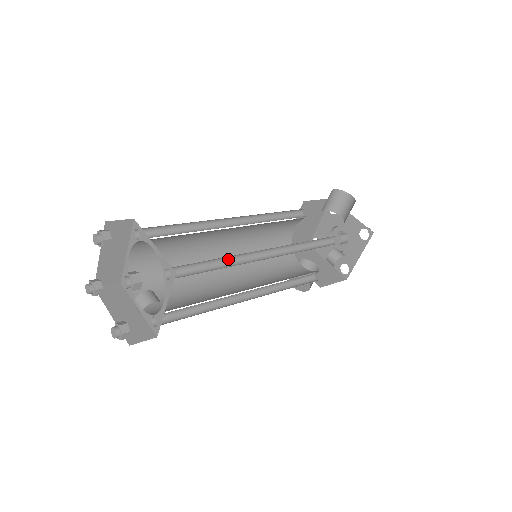
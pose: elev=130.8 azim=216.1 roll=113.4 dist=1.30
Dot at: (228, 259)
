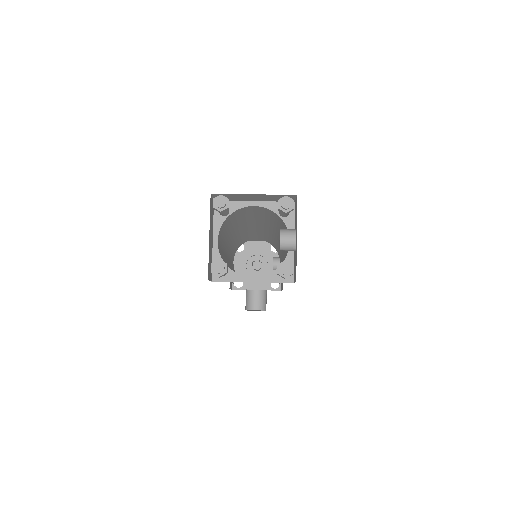
Dot at: occluded
